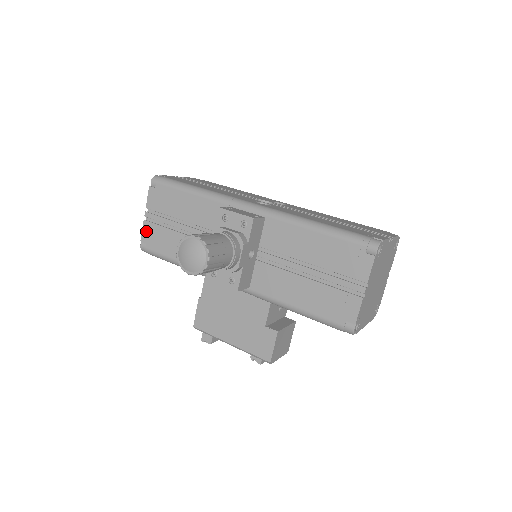
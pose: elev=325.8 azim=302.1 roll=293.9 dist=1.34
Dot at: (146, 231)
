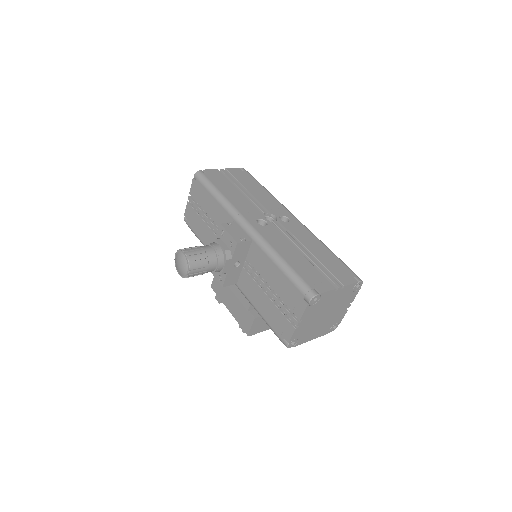
Dot at: (188, 210)
